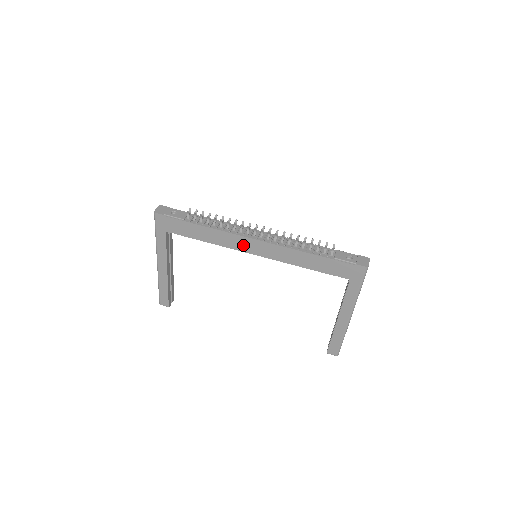
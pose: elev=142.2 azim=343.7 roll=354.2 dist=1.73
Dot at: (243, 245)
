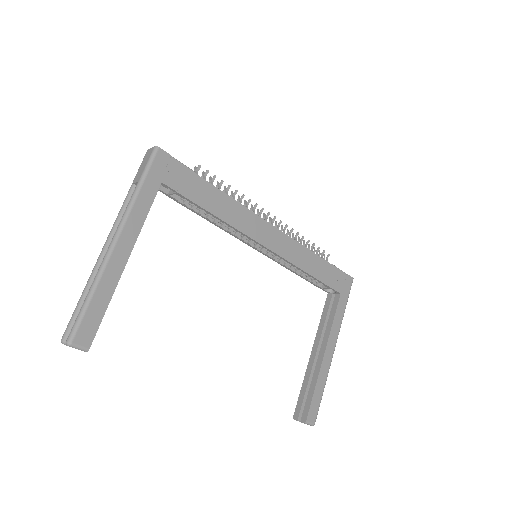
Dot at: (257, 230)
